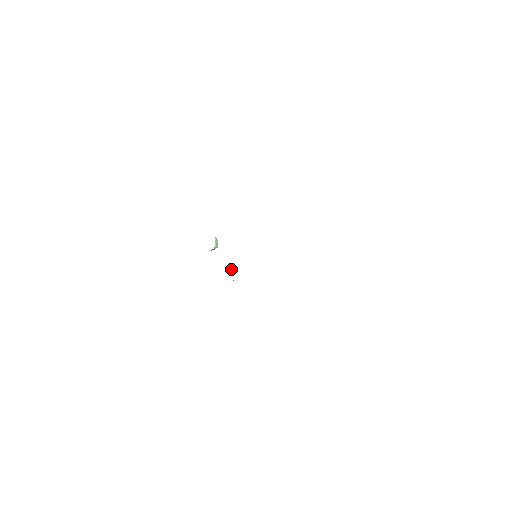
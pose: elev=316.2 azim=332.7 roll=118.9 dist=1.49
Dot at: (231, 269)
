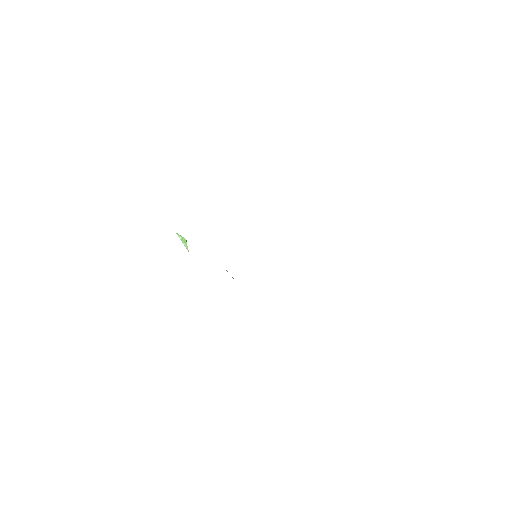
Dot at: occluded
